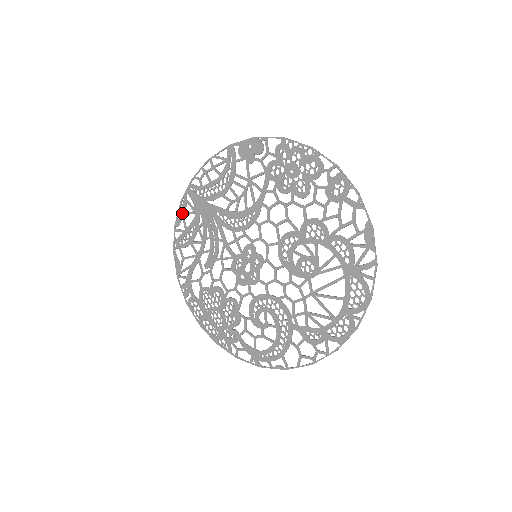
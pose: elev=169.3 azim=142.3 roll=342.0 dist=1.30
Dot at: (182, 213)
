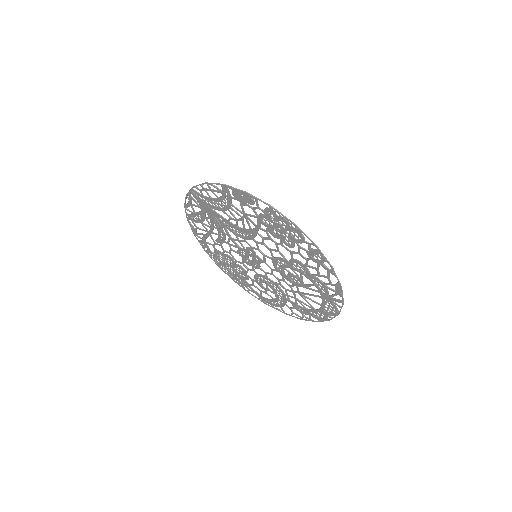
Dot at: (189, 203)
